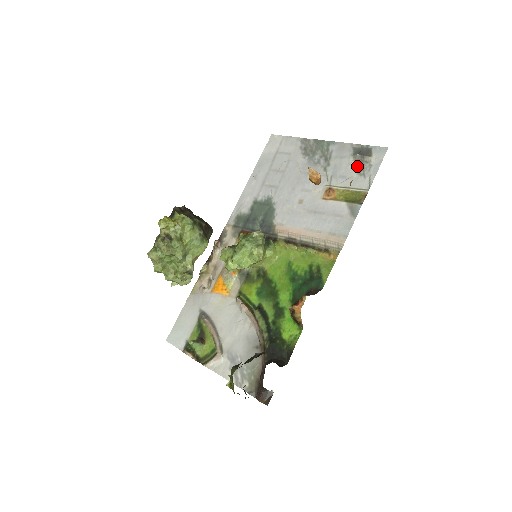
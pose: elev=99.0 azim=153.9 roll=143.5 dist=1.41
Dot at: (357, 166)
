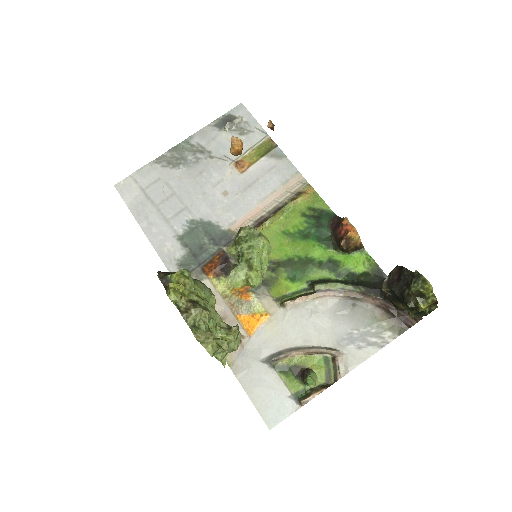
Dot at: (236, 132)
